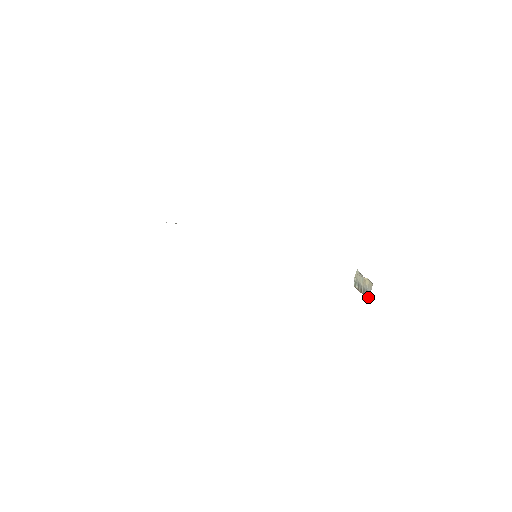
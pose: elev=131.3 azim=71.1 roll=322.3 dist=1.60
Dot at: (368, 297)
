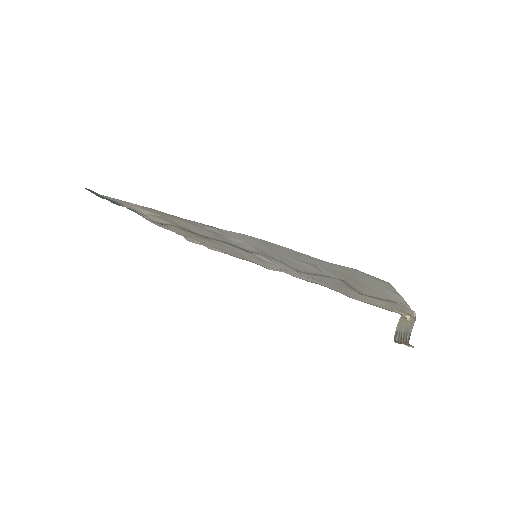
Dot at: (407, 340)
